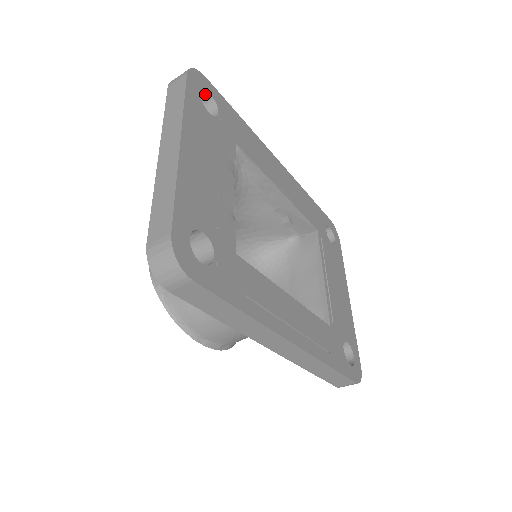
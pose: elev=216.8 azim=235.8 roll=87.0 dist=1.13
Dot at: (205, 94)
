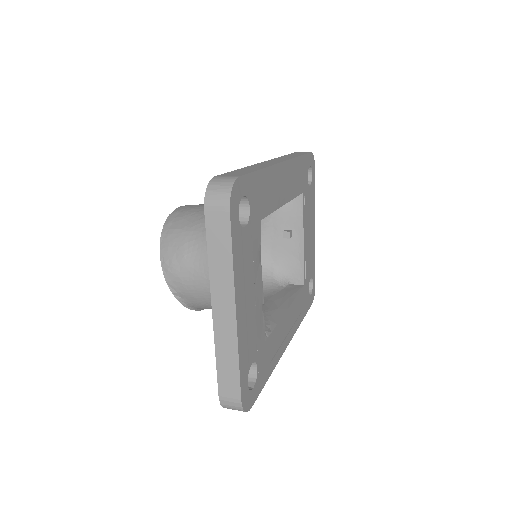
Dot at: occluded
